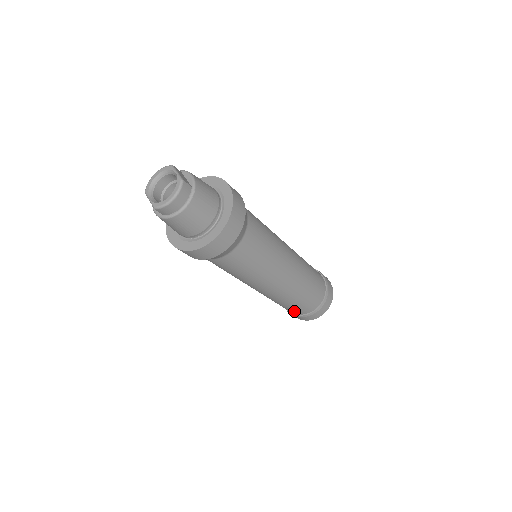
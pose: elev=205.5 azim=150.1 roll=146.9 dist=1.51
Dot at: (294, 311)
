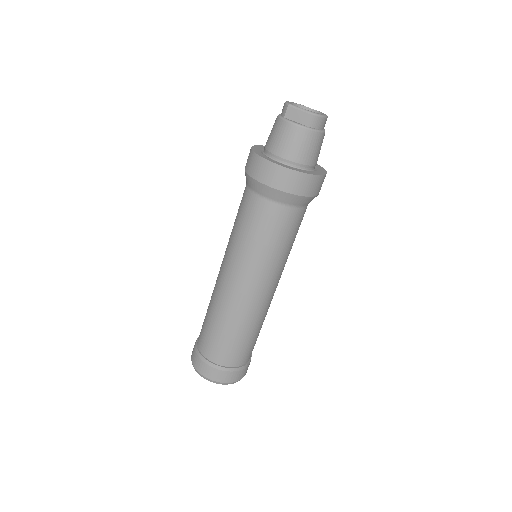
Dot at: (235, 356)
